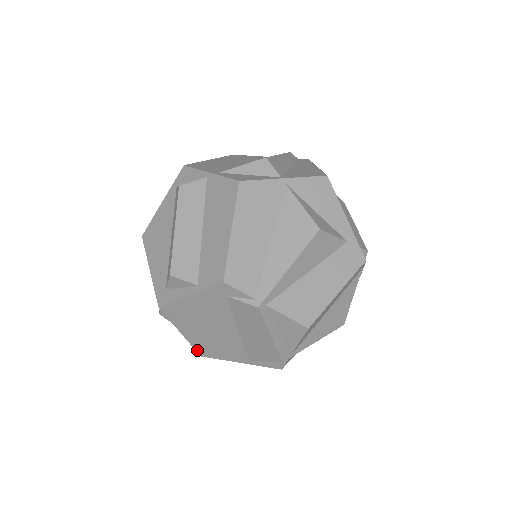
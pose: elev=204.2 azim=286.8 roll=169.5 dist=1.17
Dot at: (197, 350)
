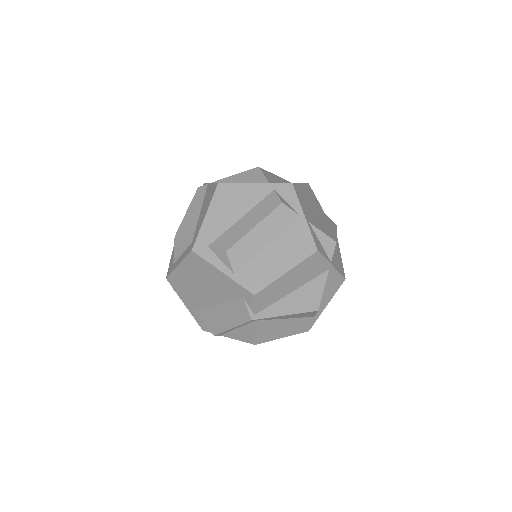
Dot at: (170, 276)
